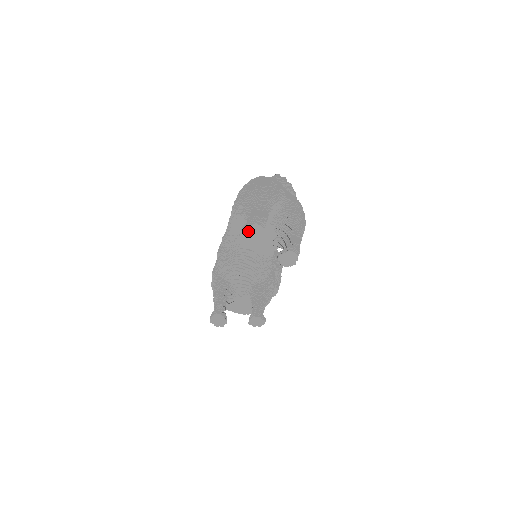
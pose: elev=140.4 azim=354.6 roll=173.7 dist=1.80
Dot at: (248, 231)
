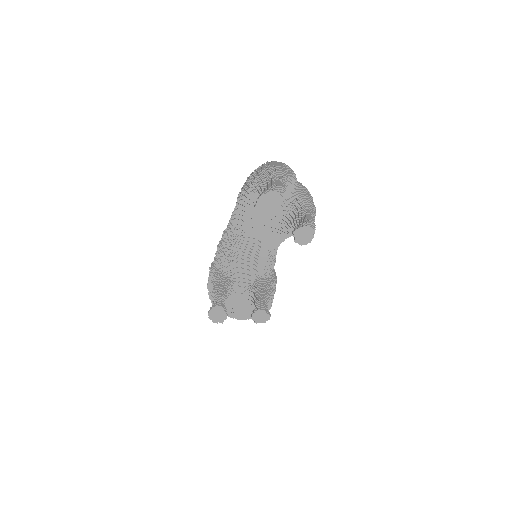
Dot at: (265, 199)
